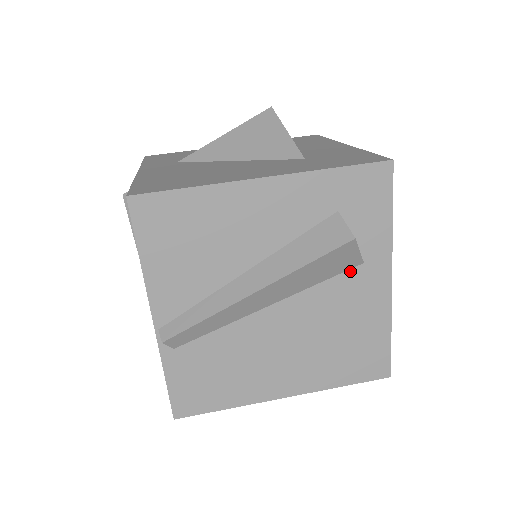
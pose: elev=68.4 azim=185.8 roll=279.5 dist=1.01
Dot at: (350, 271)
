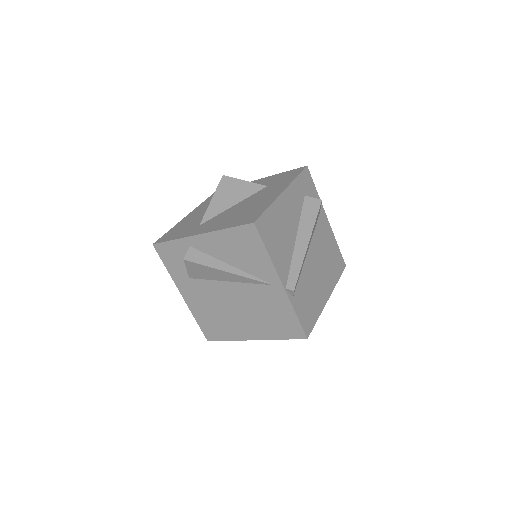
Dot at: (318, 221)
